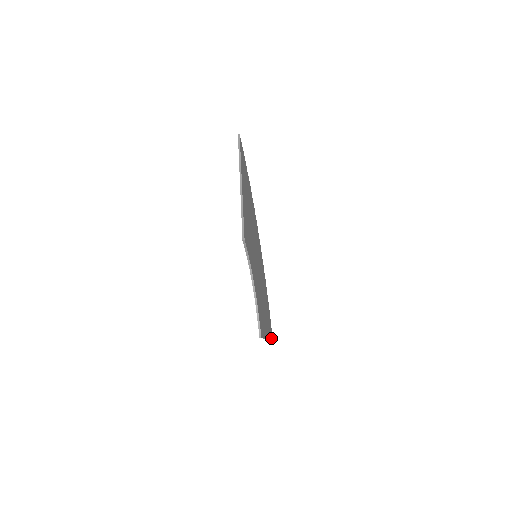
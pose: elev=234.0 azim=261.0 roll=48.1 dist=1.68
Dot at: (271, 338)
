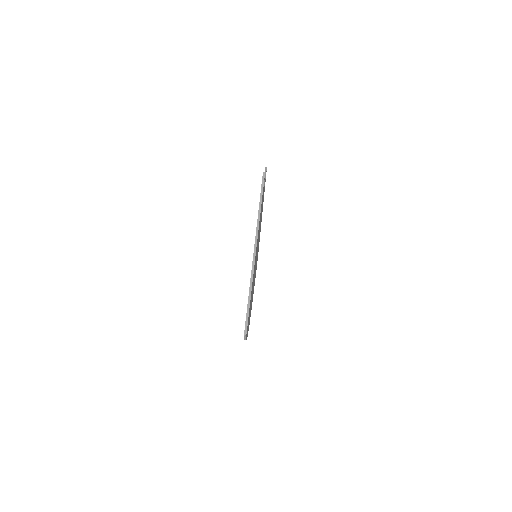
Dot at: (249, 308)
